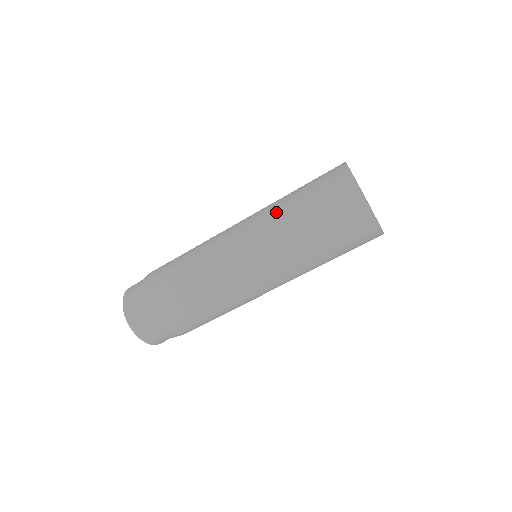
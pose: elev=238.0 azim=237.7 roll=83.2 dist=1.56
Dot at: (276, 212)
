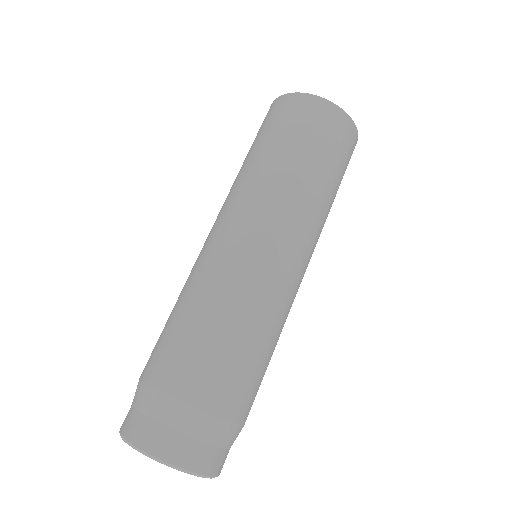
Dot at: (235, 180)
